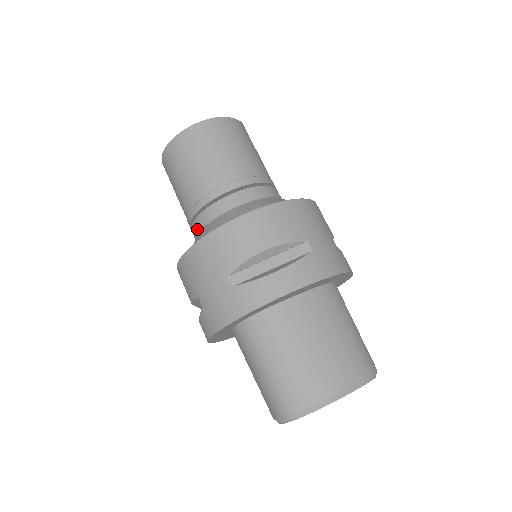
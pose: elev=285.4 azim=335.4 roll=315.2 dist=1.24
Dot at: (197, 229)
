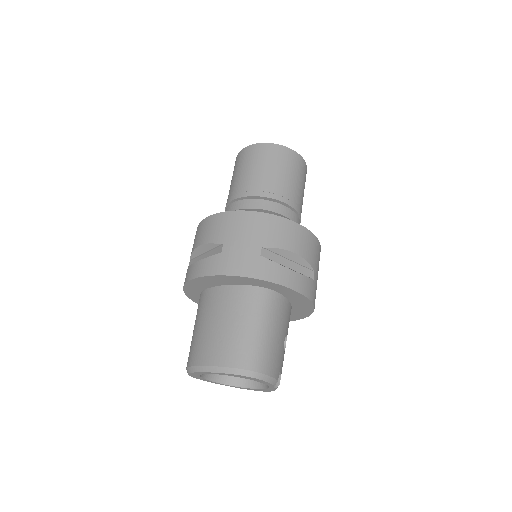
Dot at: occluded
